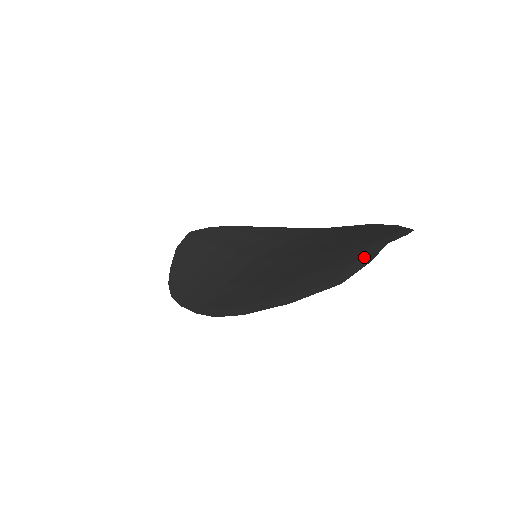
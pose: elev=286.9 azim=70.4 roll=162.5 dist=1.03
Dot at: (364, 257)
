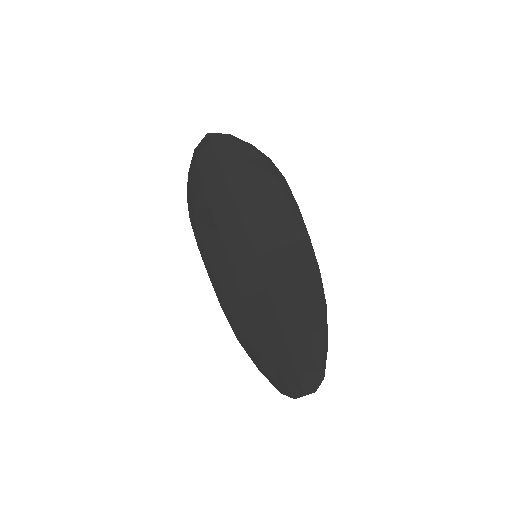
Dot at: (294, 392)
